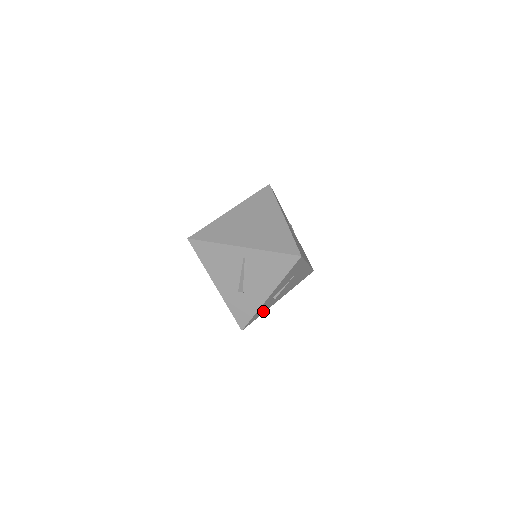
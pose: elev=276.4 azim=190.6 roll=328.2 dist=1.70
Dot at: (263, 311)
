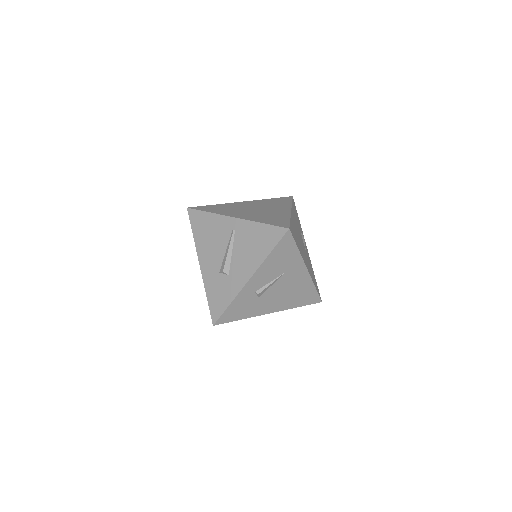
Dot at: (245, 314)
